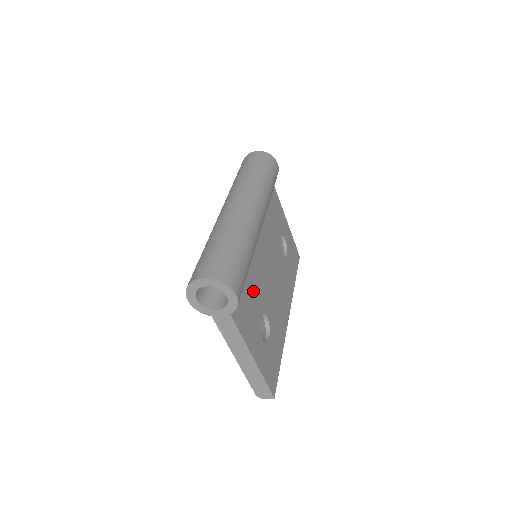
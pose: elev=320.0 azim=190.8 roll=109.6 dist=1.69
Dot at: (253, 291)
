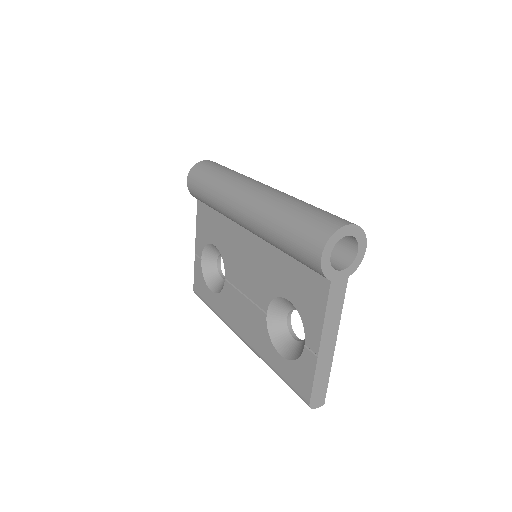
Dot at: occluded
